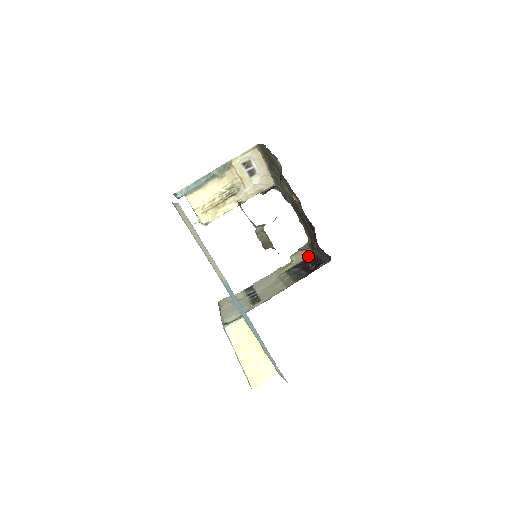
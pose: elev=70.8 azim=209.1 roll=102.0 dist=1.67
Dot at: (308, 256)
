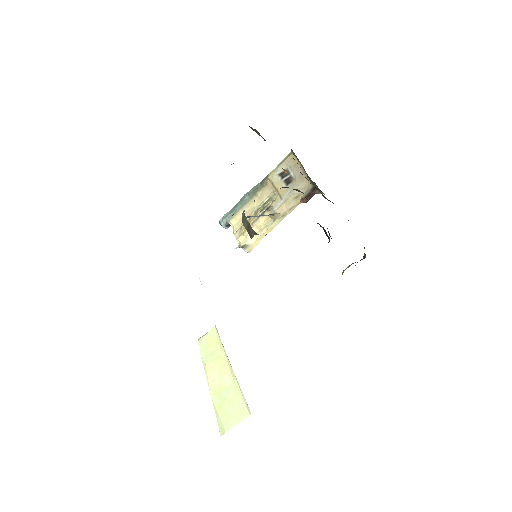
Dot at: occluded
